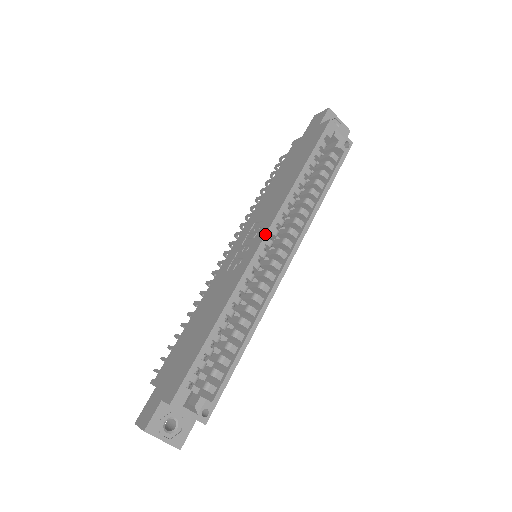
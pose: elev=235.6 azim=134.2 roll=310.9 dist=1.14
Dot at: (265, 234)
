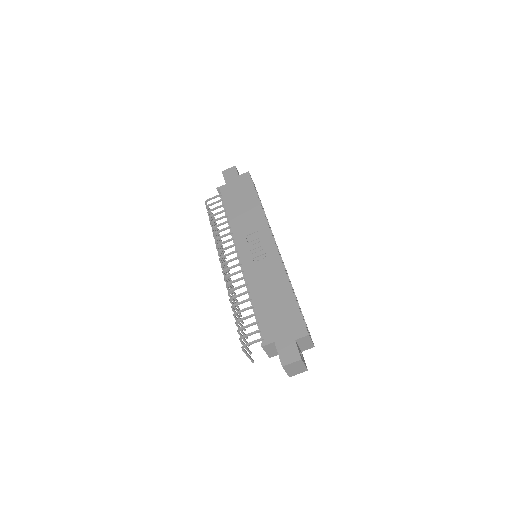
Dot at: (272, 236)
